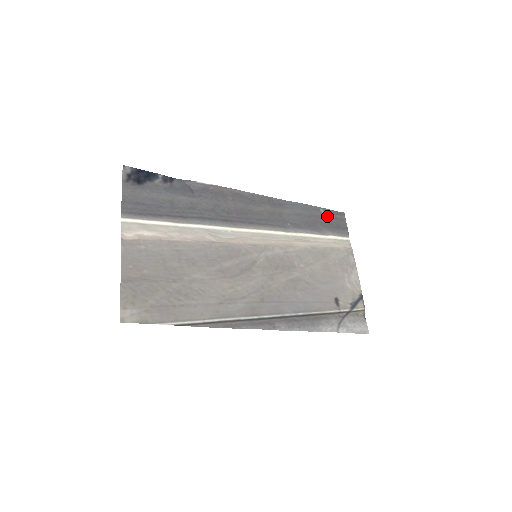
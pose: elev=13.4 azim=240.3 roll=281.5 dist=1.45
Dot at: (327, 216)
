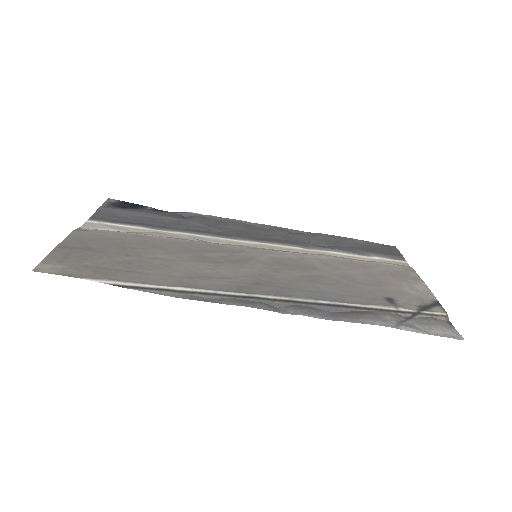
Dot at: (368, 245)
